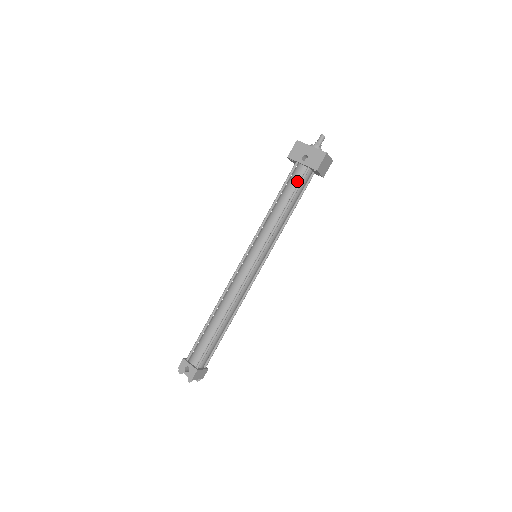
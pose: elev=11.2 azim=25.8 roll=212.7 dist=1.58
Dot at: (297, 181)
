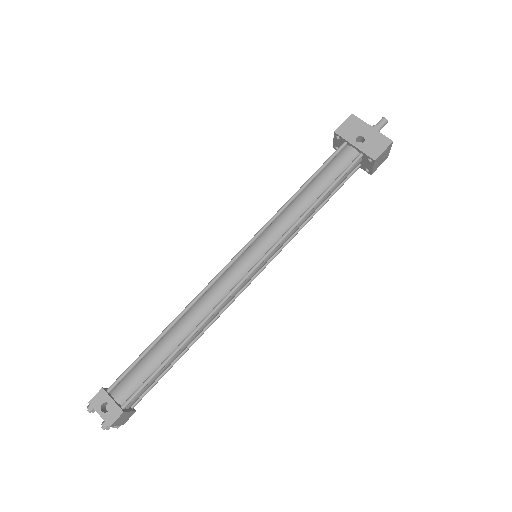
Dot at: (342, 167)
